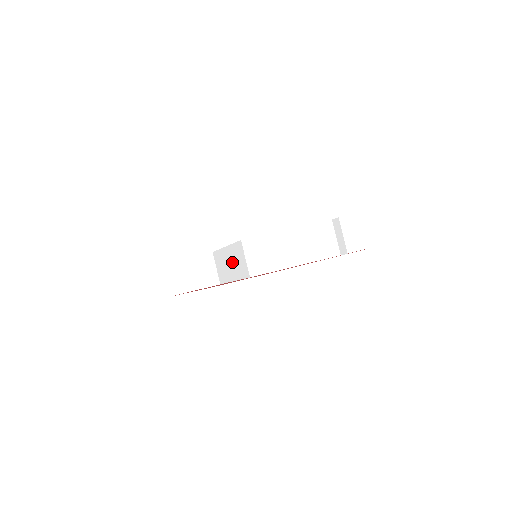
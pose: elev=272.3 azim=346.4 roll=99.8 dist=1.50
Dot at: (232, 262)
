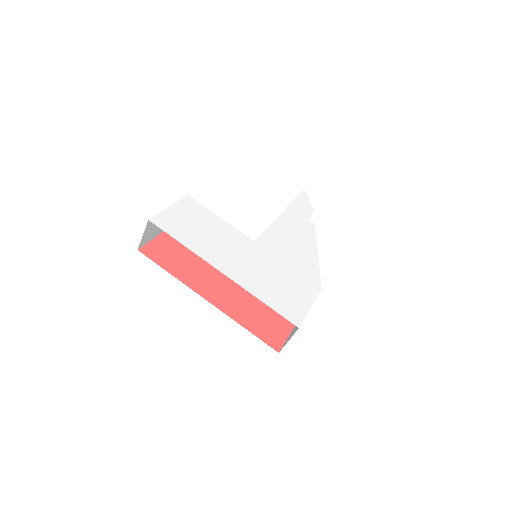
Dot at: occluded
